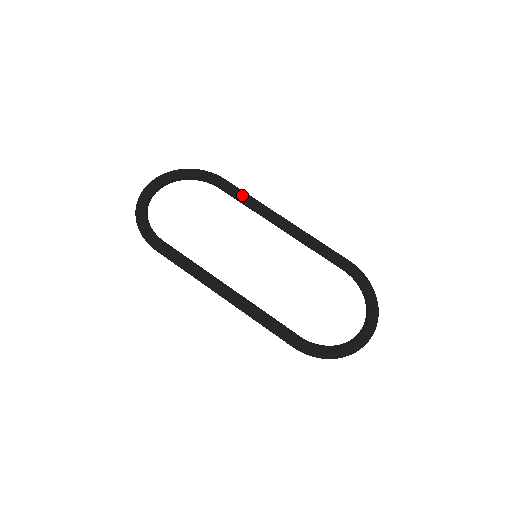
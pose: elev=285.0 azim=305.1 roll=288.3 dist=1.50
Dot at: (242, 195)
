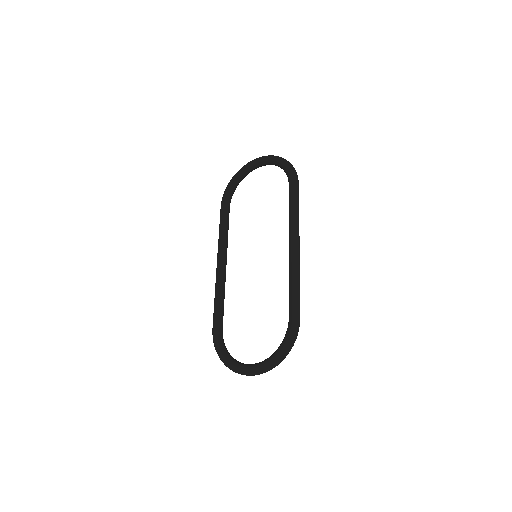
Dot at: (290, 204)
